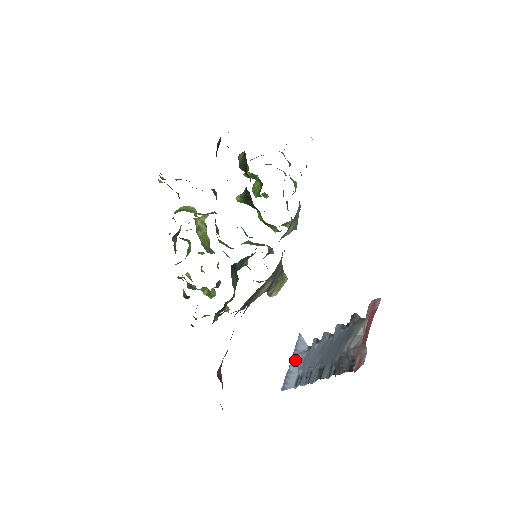
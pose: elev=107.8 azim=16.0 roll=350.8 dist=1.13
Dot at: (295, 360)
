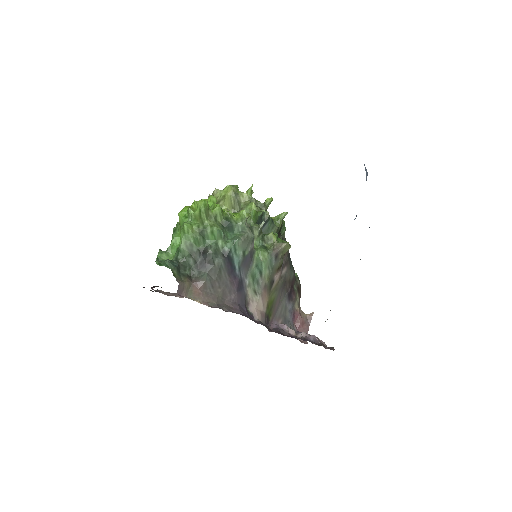
Dot at: occluded
